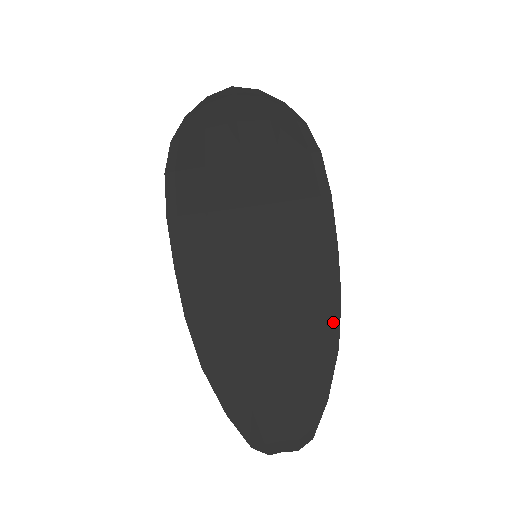
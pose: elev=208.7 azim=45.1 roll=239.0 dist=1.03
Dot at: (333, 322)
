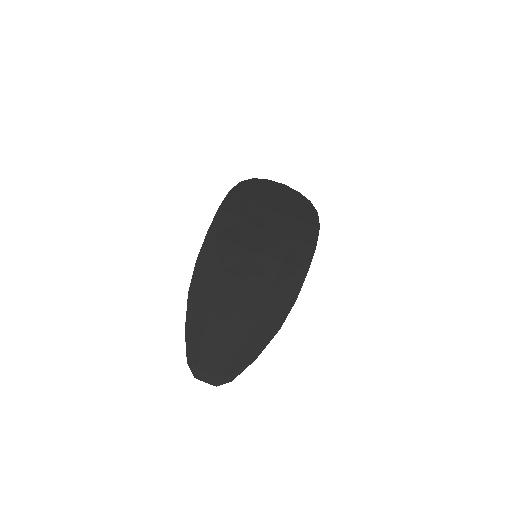
Dot at: (284, 312)
